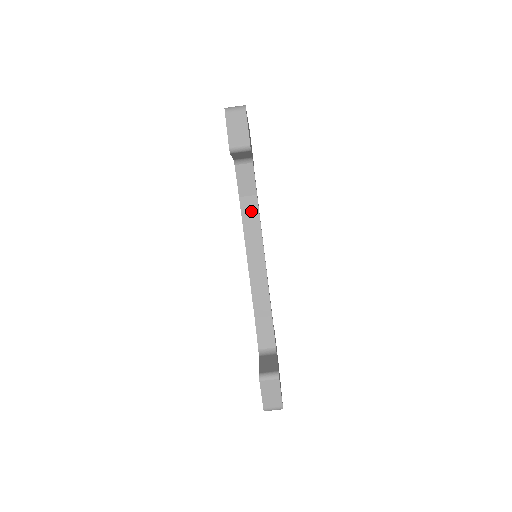
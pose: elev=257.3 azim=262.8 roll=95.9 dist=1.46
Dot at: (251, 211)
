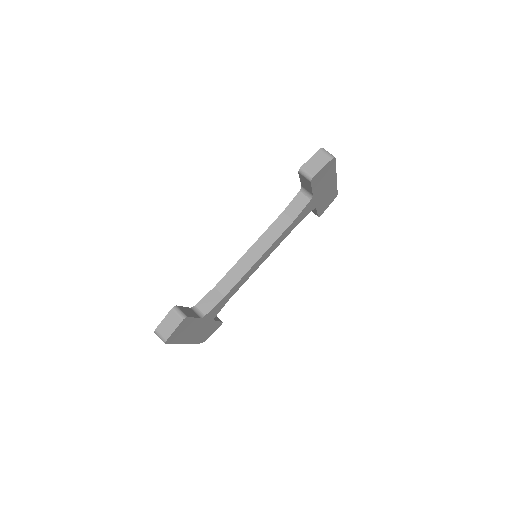
Dot at: (281, 226)
